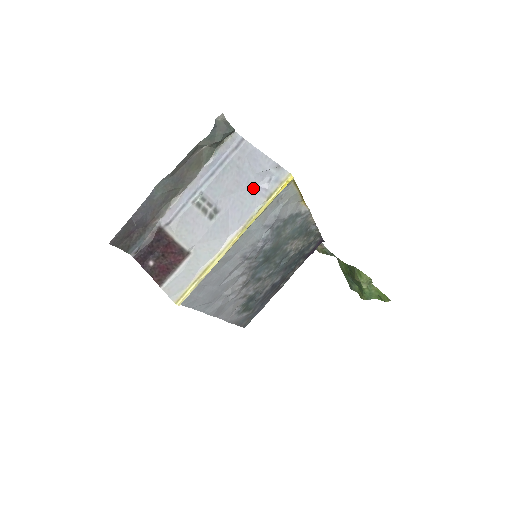
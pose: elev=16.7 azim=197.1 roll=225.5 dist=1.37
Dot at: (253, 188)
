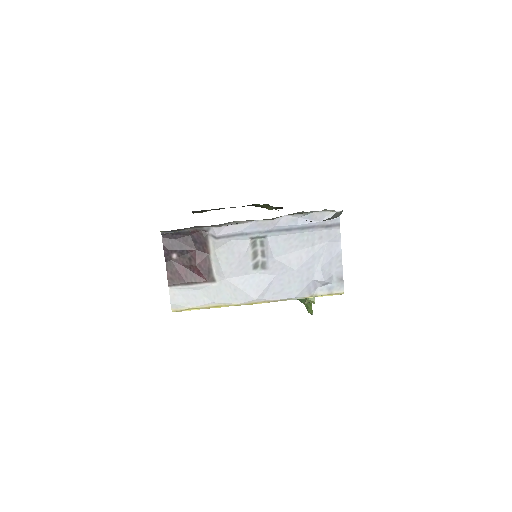
Dot at: (308, 279)
